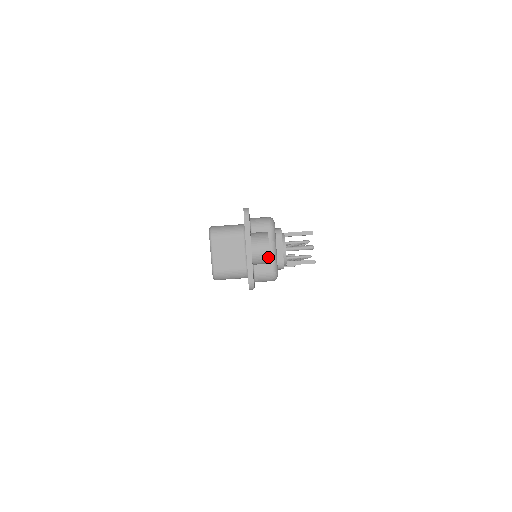
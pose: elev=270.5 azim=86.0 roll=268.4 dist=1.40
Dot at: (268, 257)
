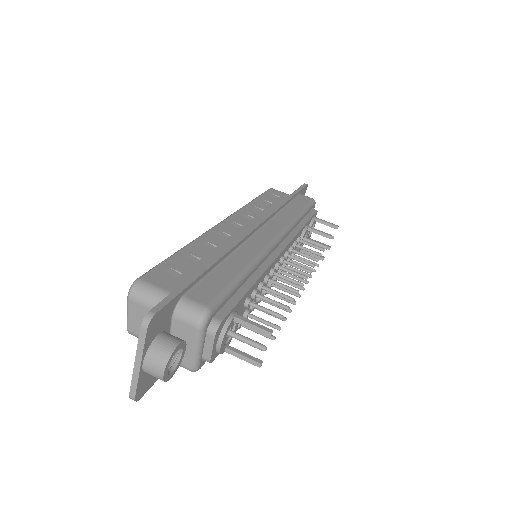
Dot at: (162, 380)
